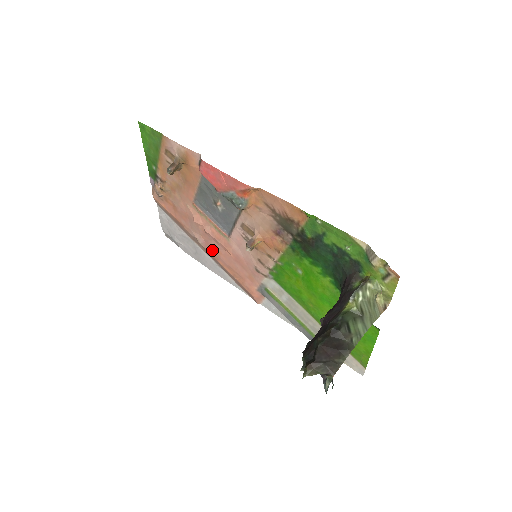
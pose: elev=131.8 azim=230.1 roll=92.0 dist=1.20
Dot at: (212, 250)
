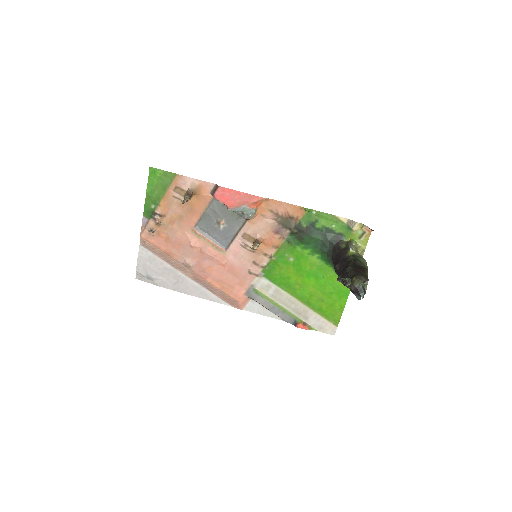
Dot at: (203, 270)
